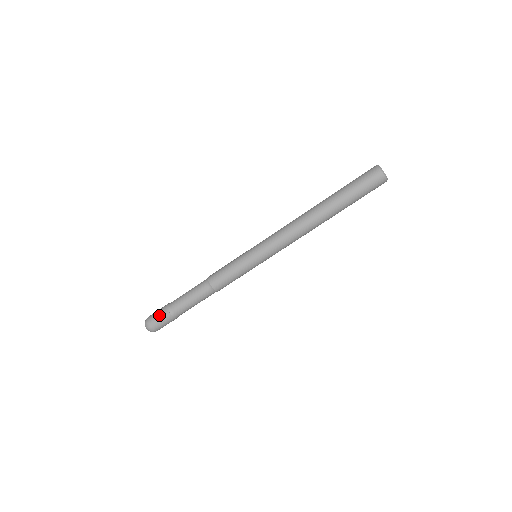
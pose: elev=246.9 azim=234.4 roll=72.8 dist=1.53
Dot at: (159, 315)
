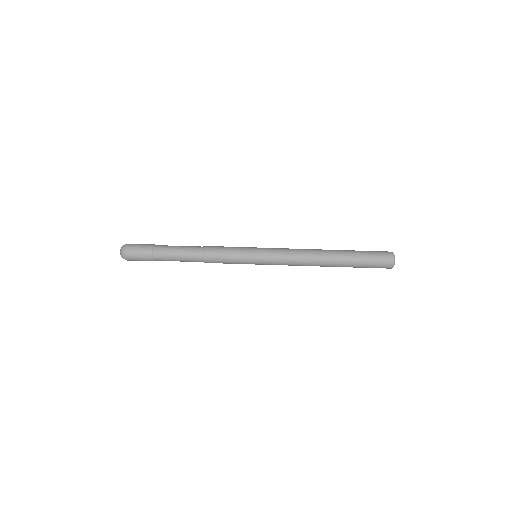
Dot at: (141, 251)
